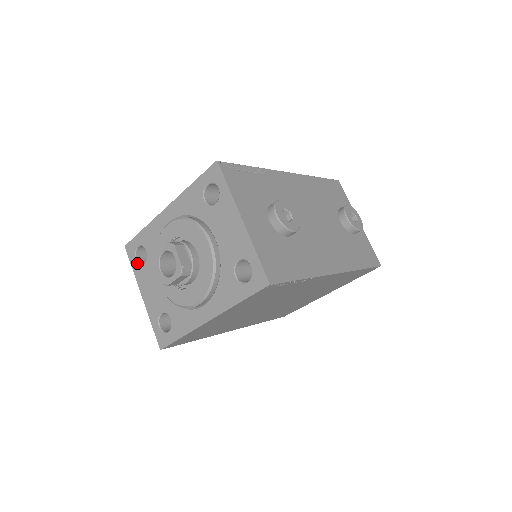
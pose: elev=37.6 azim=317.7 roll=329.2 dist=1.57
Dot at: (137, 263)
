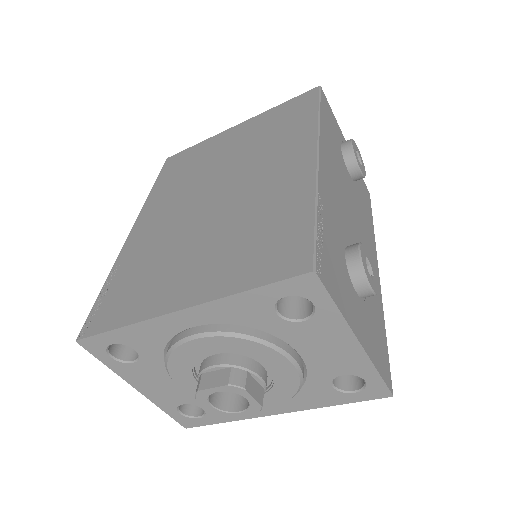
Dot at: (116, 361)
